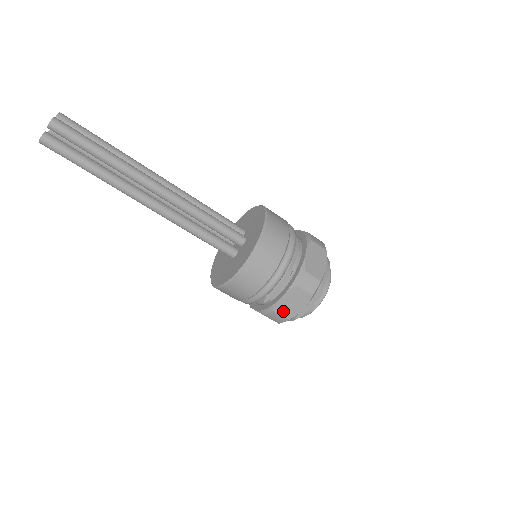
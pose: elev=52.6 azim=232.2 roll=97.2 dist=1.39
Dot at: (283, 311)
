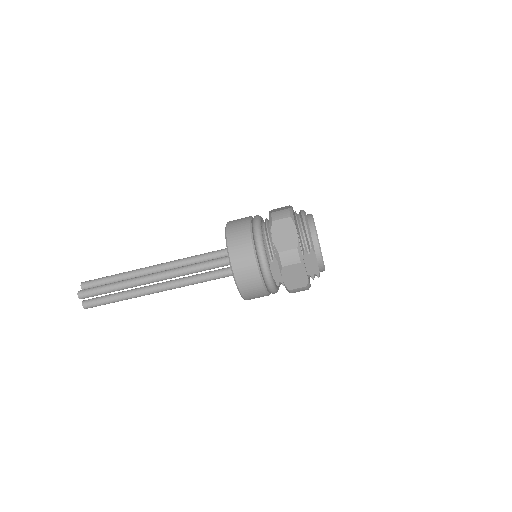
Dot at: (296, 285)
